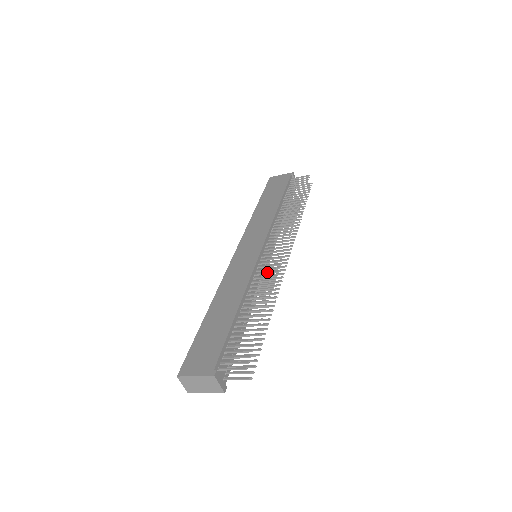
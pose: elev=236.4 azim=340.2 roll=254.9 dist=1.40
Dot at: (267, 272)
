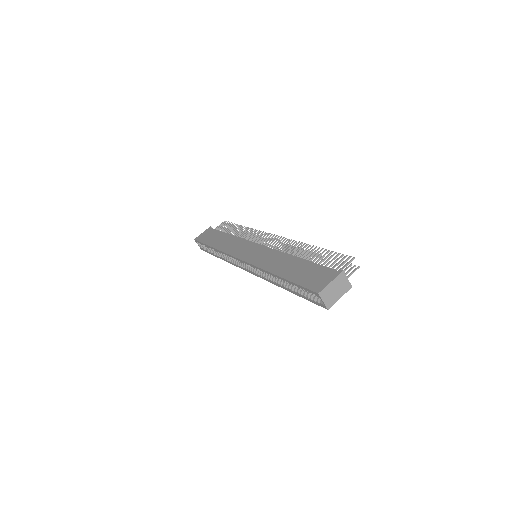
Dot at: (284, 245)
